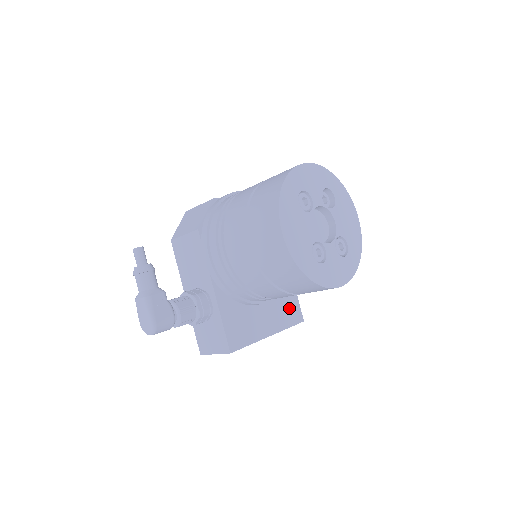
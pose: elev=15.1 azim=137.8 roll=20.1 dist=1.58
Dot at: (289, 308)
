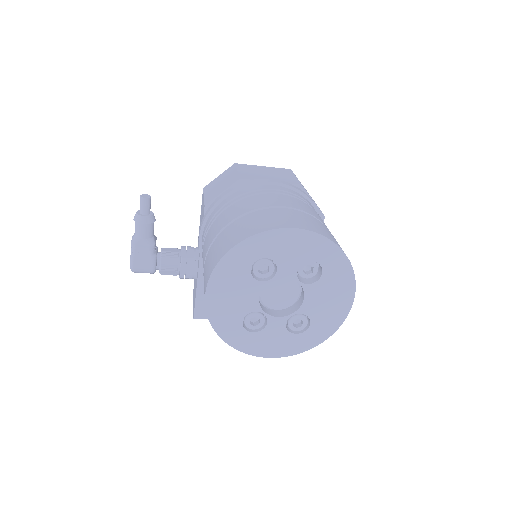
Dot at: occluded
